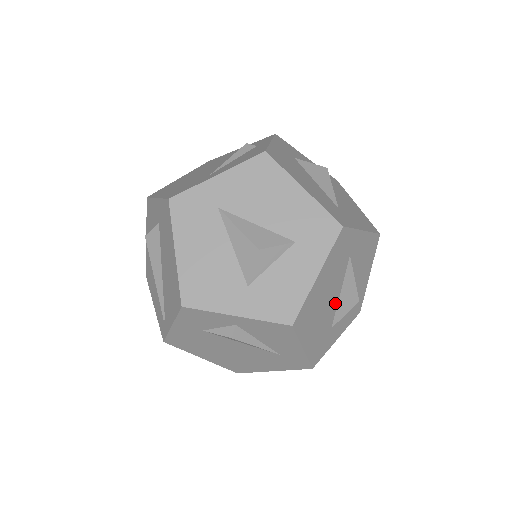
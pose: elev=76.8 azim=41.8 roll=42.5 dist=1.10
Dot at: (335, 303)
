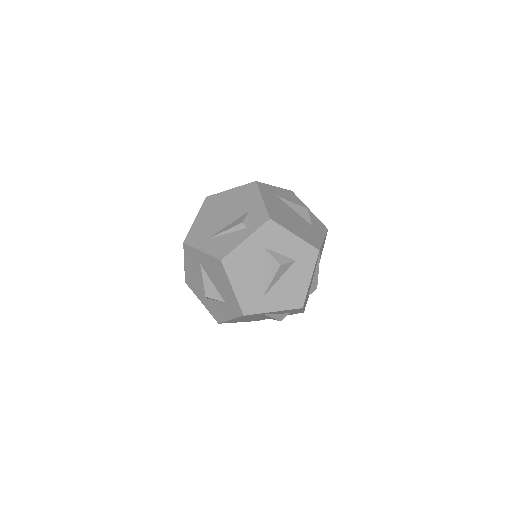
Dot at: (262, 317)
